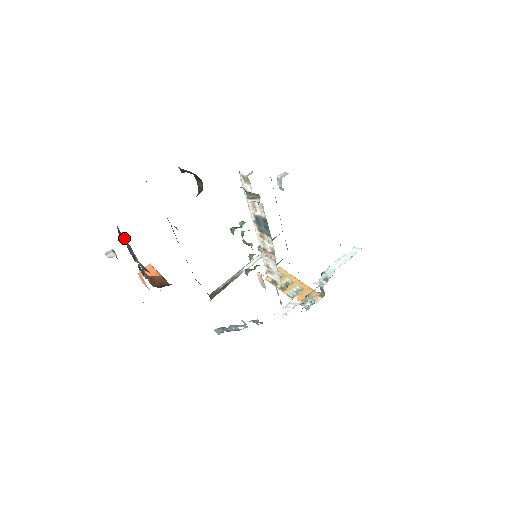
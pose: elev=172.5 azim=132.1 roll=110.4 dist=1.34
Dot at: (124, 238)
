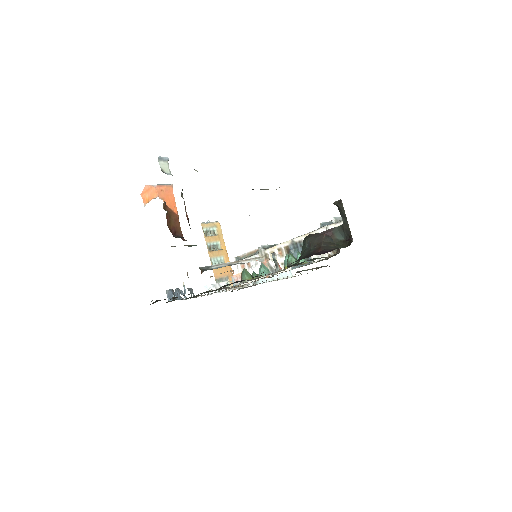
Dot at: occluded
